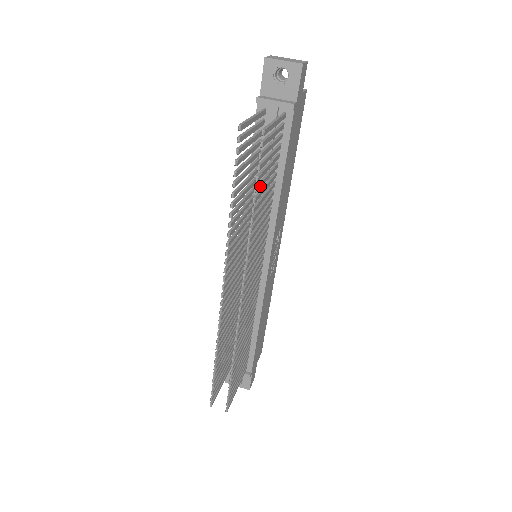
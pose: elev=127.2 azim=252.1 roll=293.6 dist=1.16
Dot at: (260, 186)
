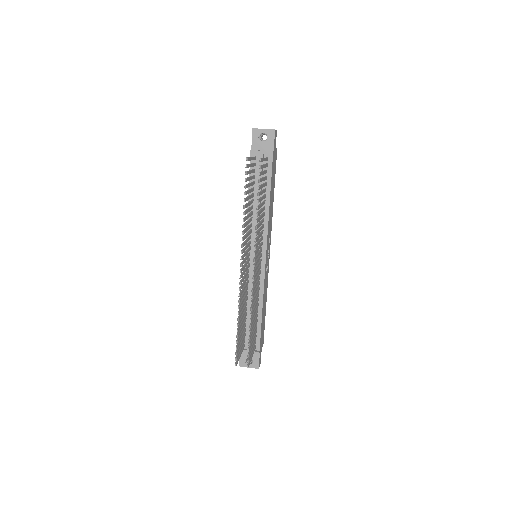
Dot at: (260, 194)
